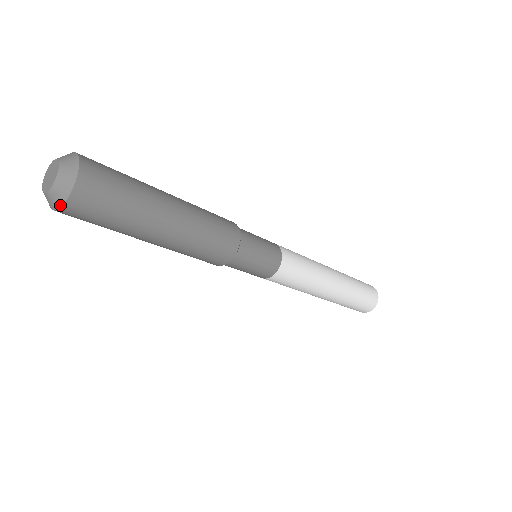
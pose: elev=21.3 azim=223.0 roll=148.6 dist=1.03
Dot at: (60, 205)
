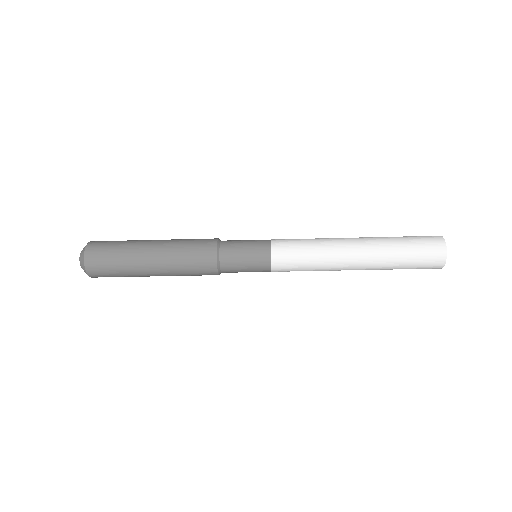
Dot at: (86, 273)
